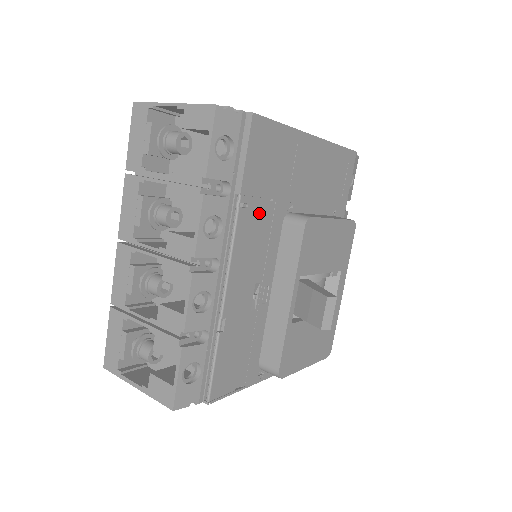
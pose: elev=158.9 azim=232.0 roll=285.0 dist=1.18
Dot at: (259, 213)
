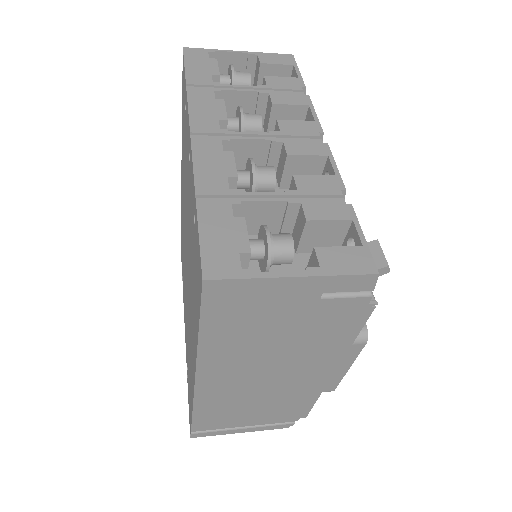
Dot at: occluded
